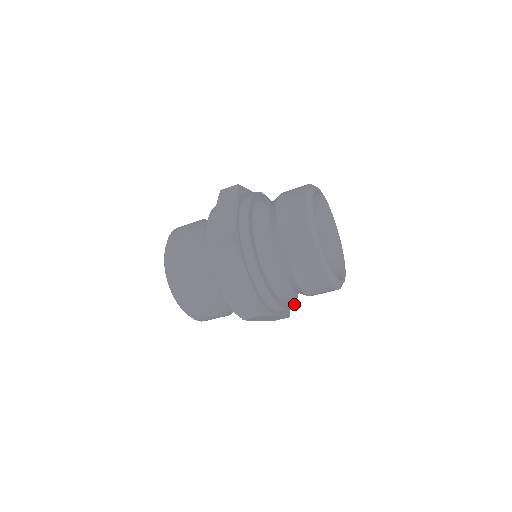
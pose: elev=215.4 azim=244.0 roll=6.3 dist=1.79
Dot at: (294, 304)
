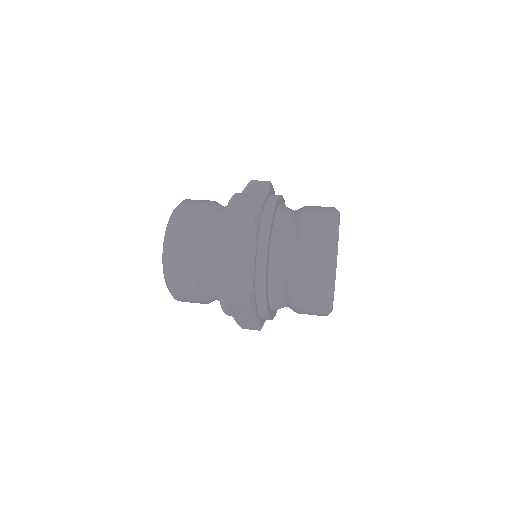
Dot at: occluded
